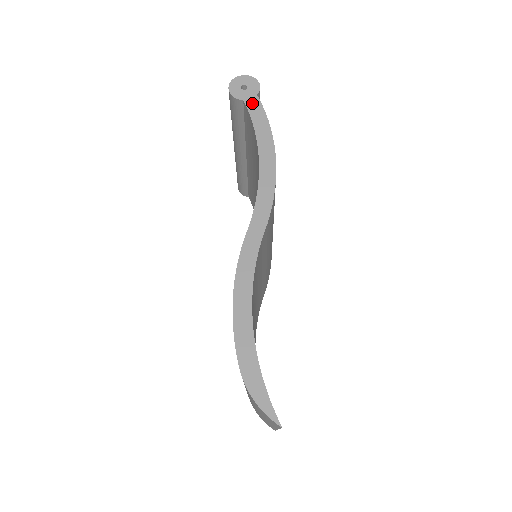
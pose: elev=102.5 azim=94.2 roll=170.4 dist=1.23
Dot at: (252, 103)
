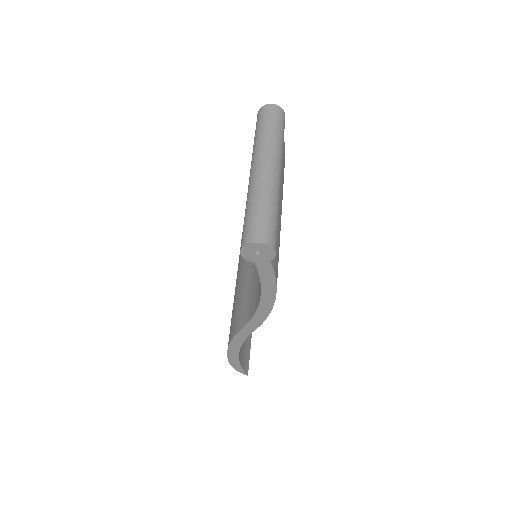
Dot at: (263, 267)
